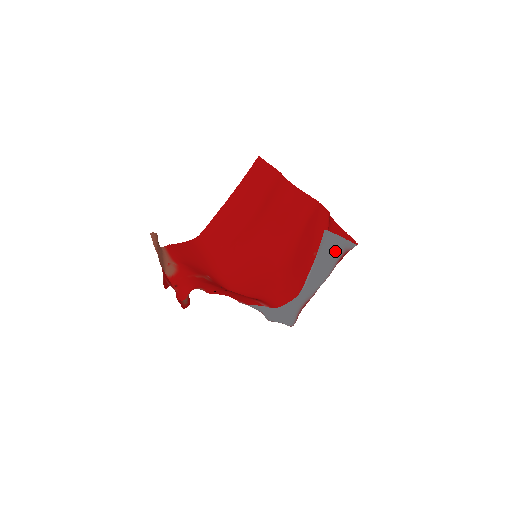
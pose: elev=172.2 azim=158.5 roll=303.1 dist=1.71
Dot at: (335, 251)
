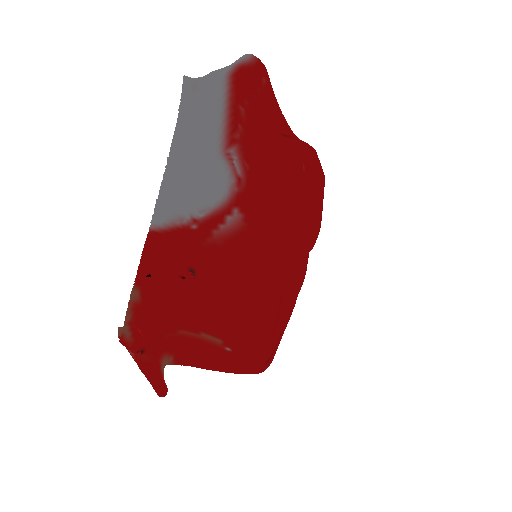
Dot at: (218, 75)
